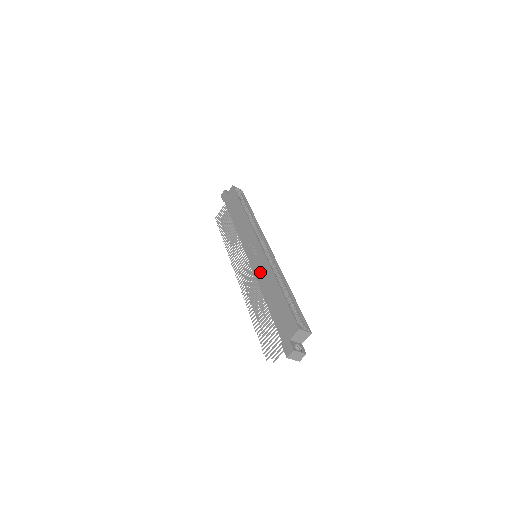
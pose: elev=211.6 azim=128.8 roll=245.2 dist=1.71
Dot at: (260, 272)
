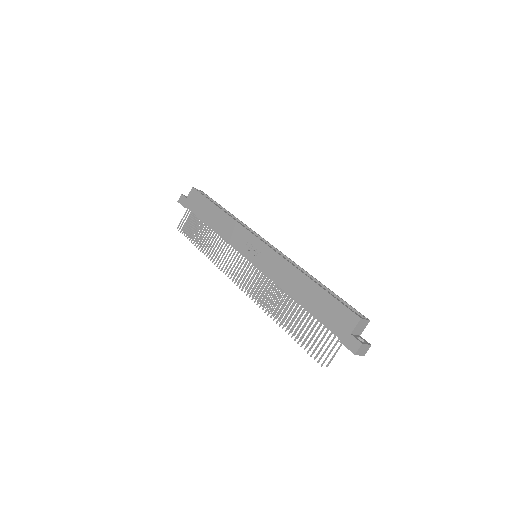
Dot at: (274, 271)
